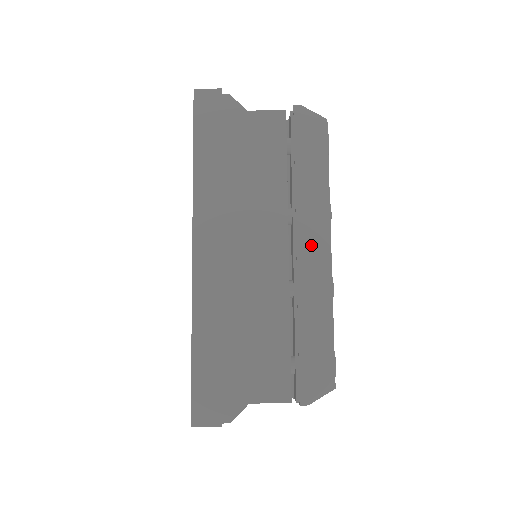
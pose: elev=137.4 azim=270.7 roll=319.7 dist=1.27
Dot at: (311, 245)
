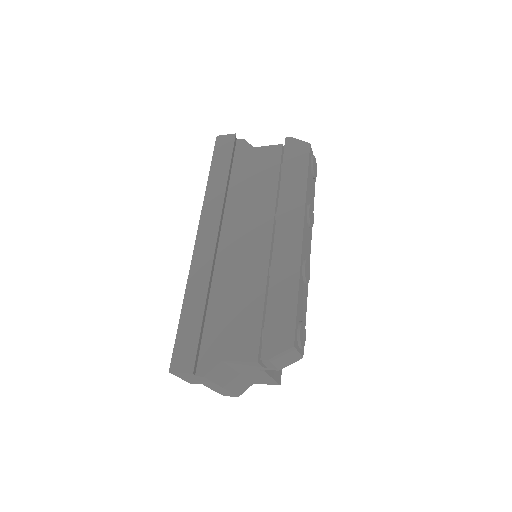
Dot at: (287, 231)
